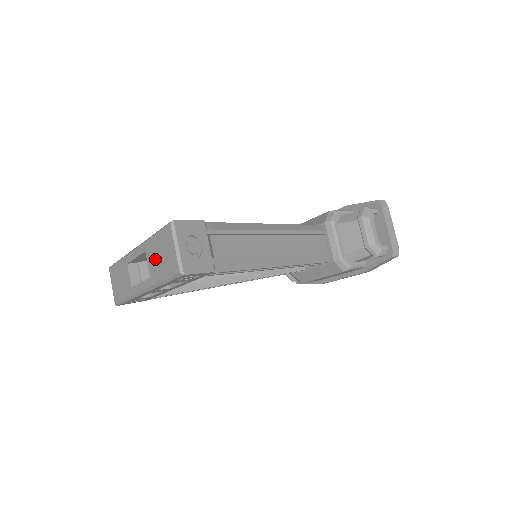
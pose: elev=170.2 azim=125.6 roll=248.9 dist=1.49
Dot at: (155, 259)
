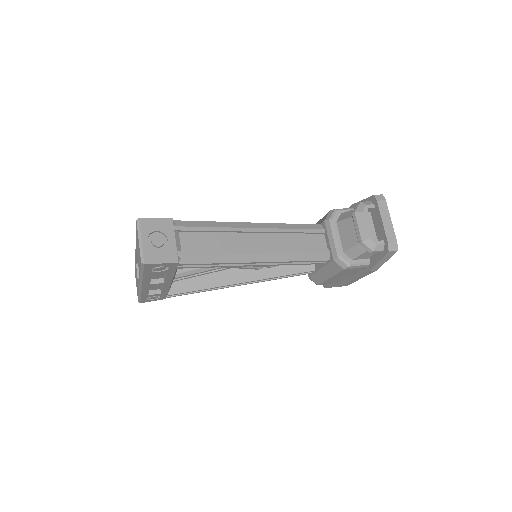
Dot at: occluded
